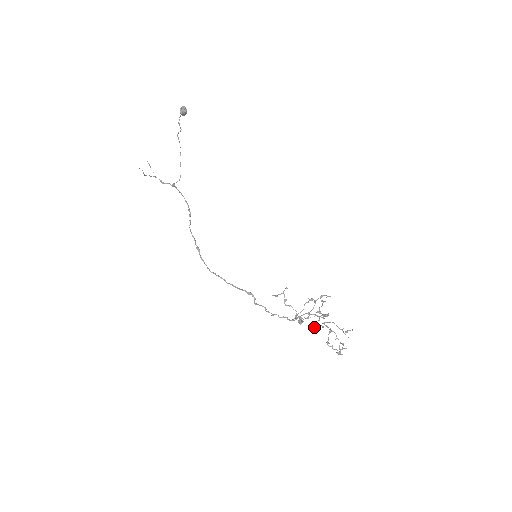
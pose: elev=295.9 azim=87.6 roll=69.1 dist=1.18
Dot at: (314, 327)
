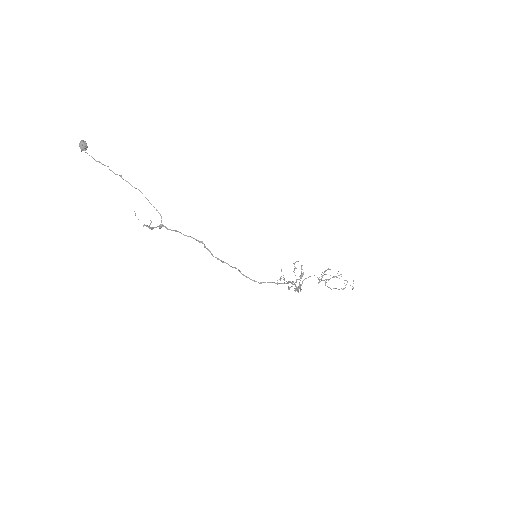
Dot at: (325, 283)
